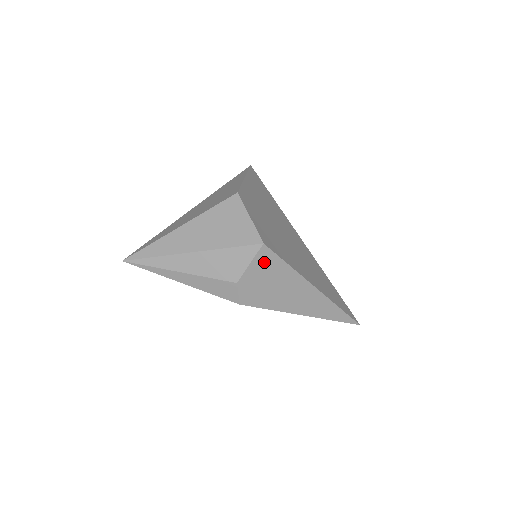
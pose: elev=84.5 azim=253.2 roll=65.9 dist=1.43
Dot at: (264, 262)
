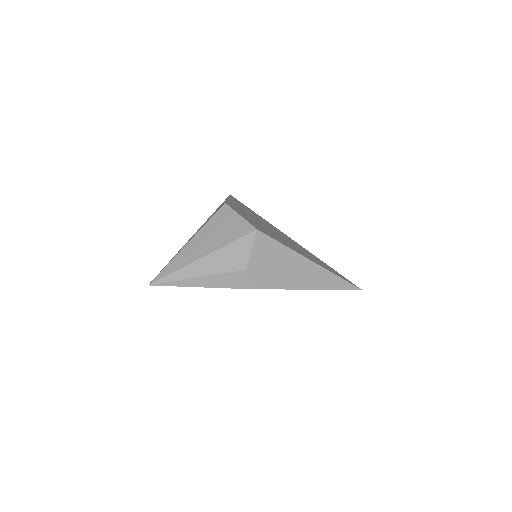
Dot at: (262, 246)
